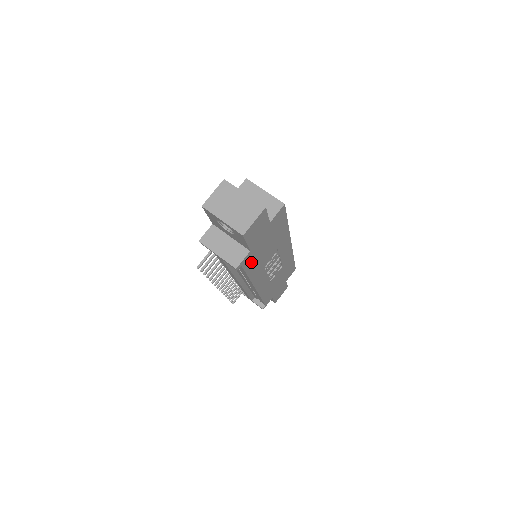
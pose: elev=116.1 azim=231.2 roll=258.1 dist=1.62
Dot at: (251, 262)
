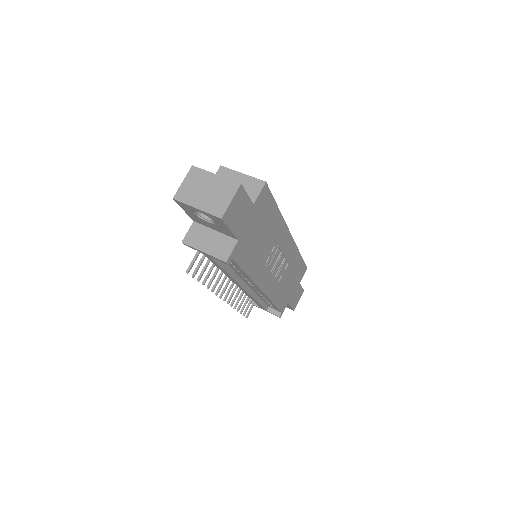
Dot at: (244, 255)
